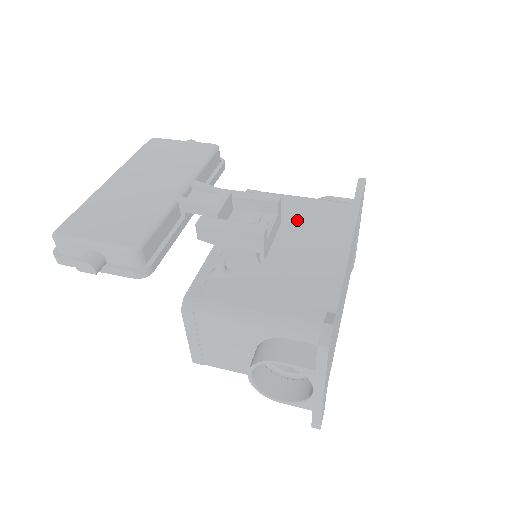
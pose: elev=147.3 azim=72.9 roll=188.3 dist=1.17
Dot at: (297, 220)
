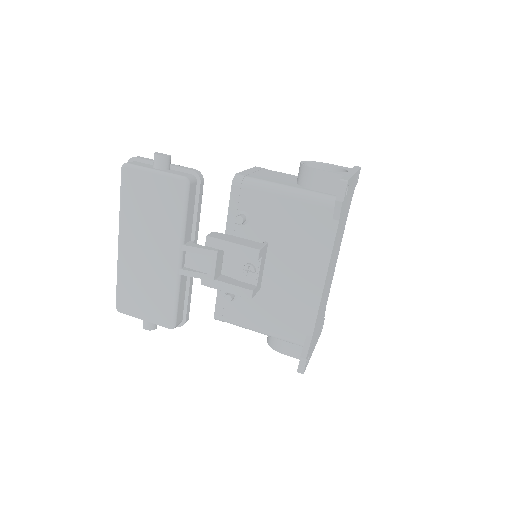
Dot at: (282, 234)
